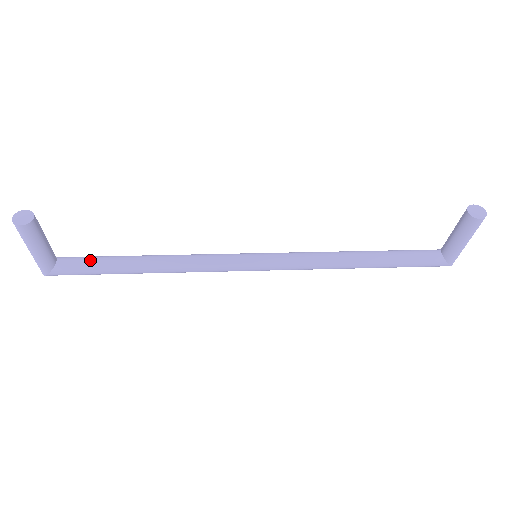
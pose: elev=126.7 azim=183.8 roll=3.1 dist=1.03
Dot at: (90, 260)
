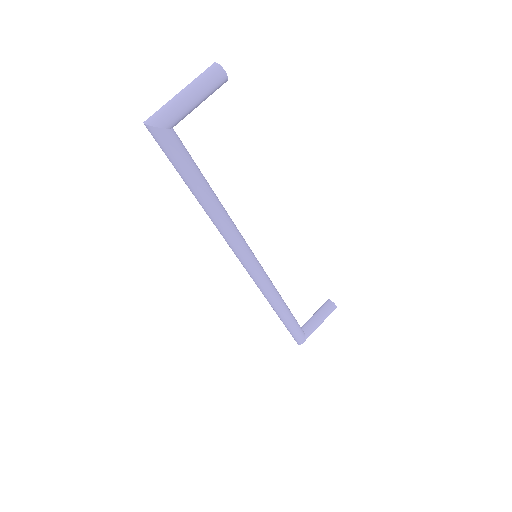
Dot at: occluded
